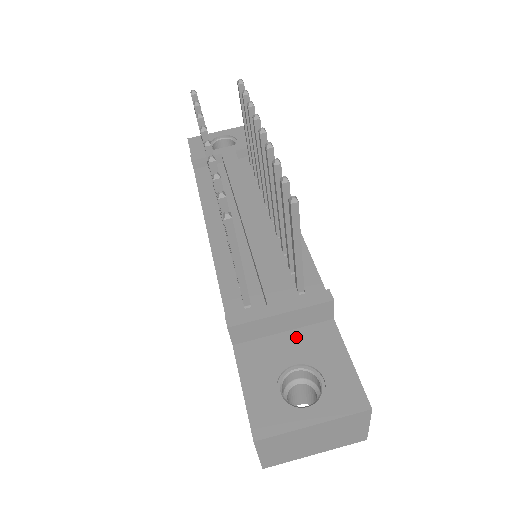
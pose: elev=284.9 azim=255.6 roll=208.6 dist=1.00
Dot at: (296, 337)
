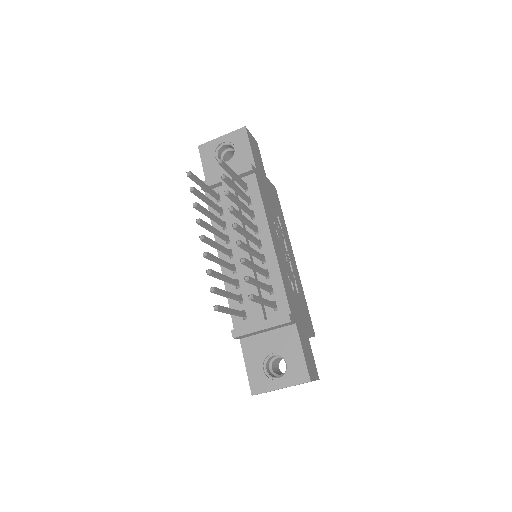
Dot at: (274, 335)
